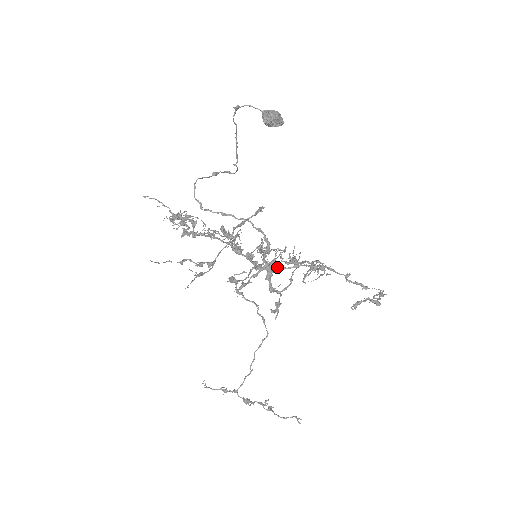
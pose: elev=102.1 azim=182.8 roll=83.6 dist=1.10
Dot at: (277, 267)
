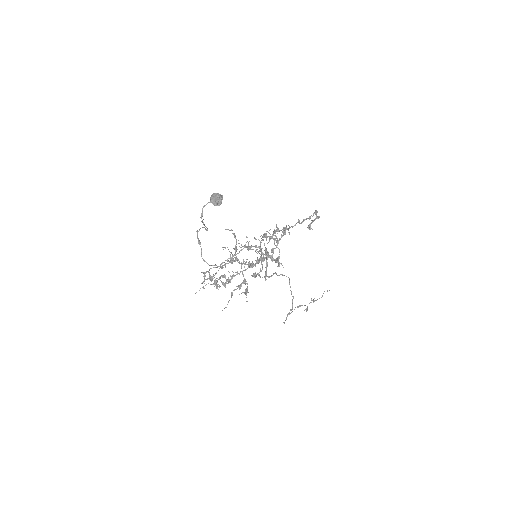
Dot at: (272, 252)
